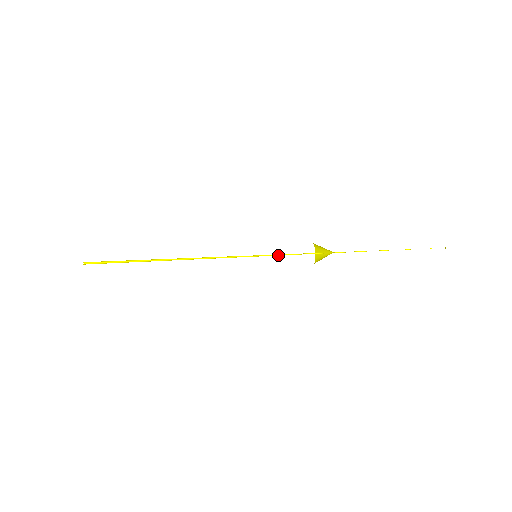
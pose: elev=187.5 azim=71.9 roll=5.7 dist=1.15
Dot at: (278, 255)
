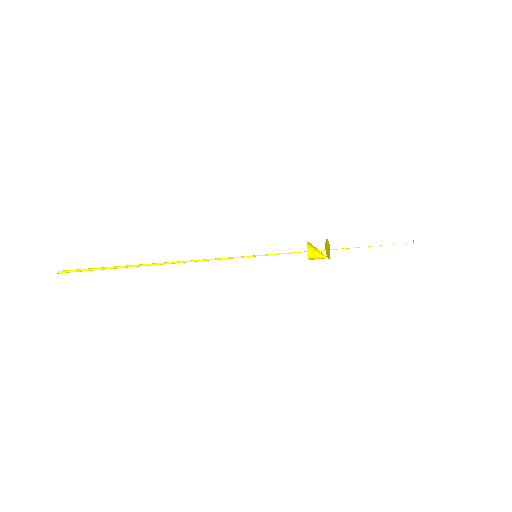
Dot at: (277, 254)
